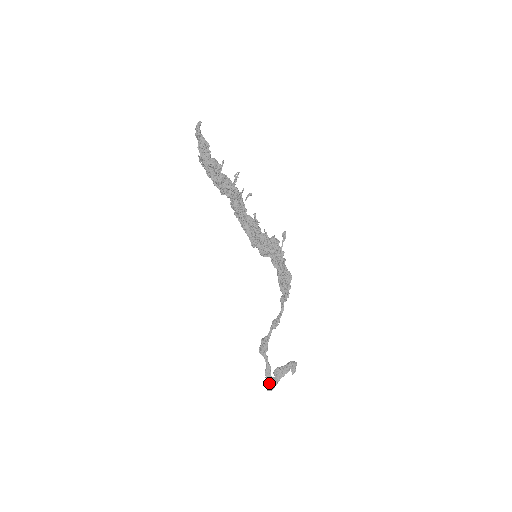
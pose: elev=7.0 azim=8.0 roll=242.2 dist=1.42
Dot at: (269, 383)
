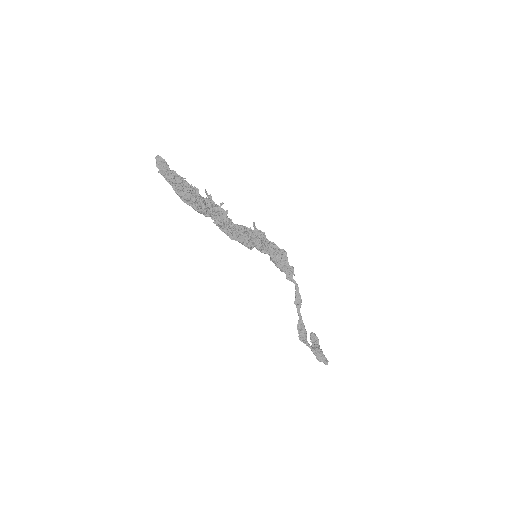
Dot at: (325, 357)
